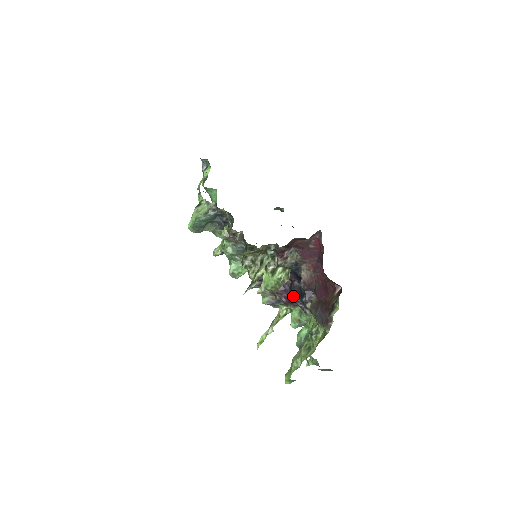
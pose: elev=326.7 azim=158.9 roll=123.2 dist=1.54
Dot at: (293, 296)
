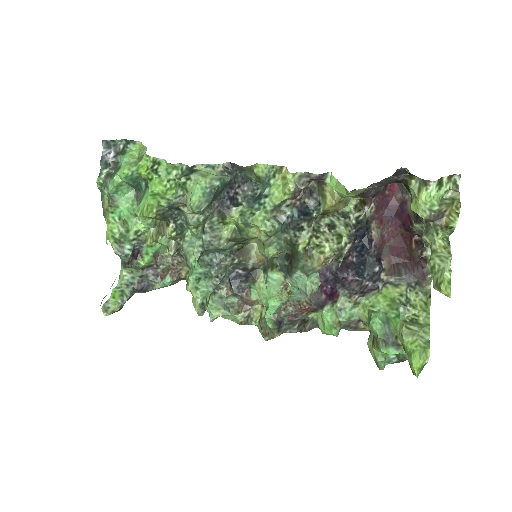
Dot at: (355, 274)
